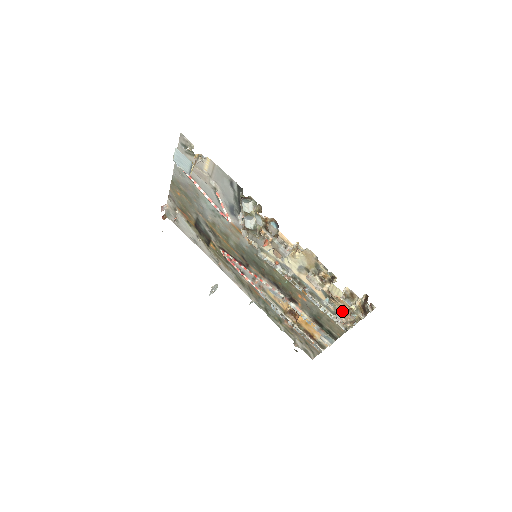
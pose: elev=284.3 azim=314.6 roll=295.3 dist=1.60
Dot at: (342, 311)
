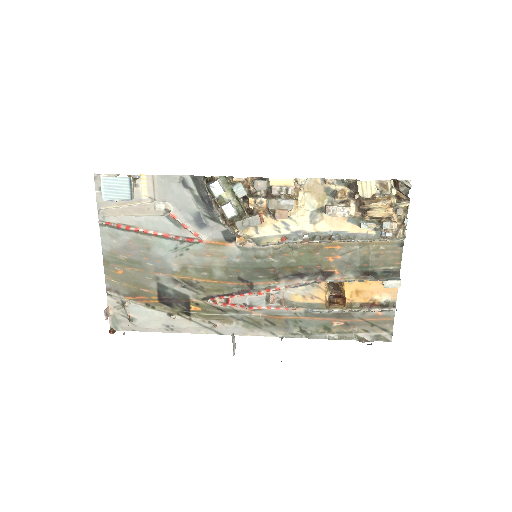
Dot at: (385, 219)
